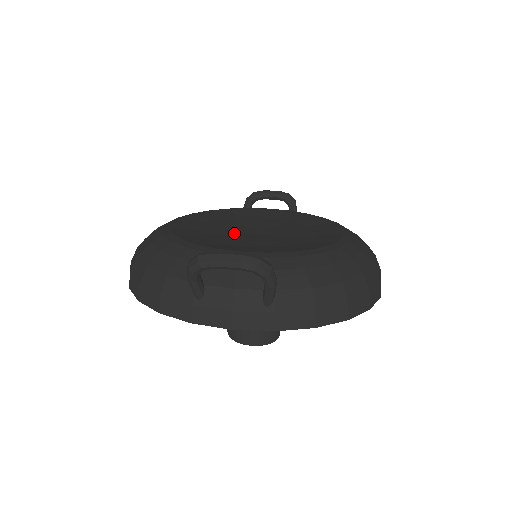
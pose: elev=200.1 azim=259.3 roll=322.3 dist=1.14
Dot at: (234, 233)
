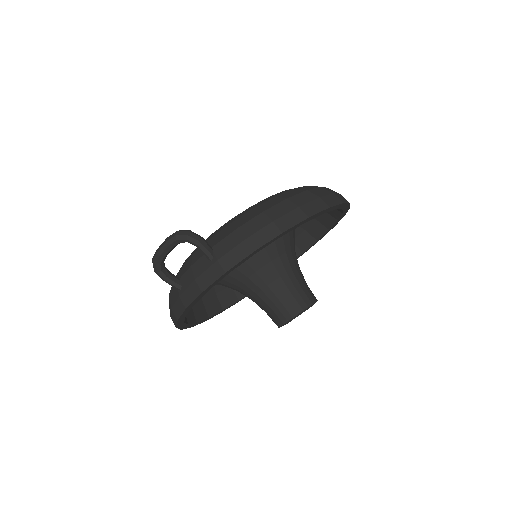
Dot at: occluded
